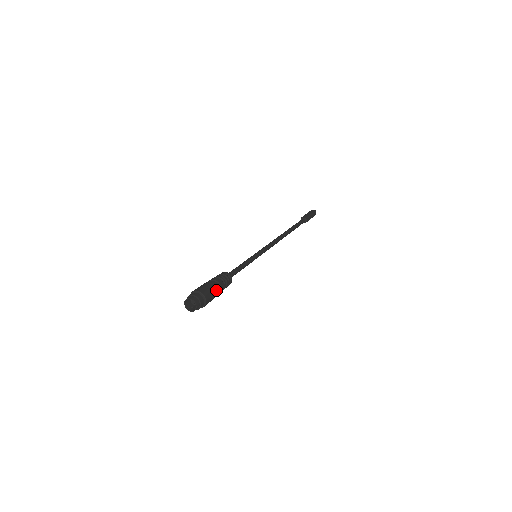
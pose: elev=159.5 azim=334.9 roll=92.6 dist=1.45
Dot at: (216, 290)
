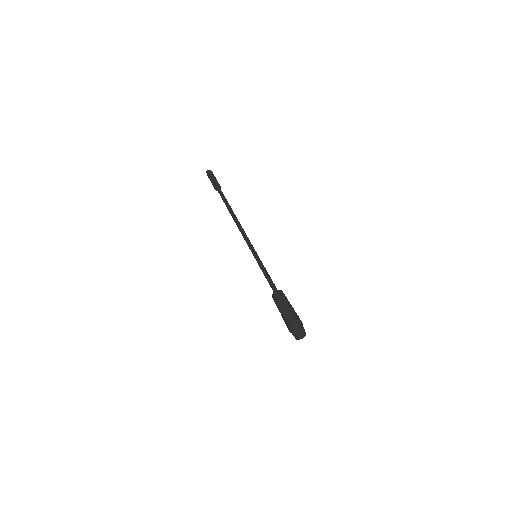
Dot at: occluded
